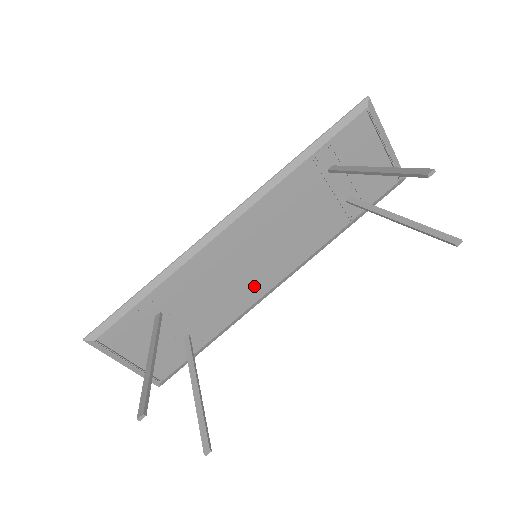
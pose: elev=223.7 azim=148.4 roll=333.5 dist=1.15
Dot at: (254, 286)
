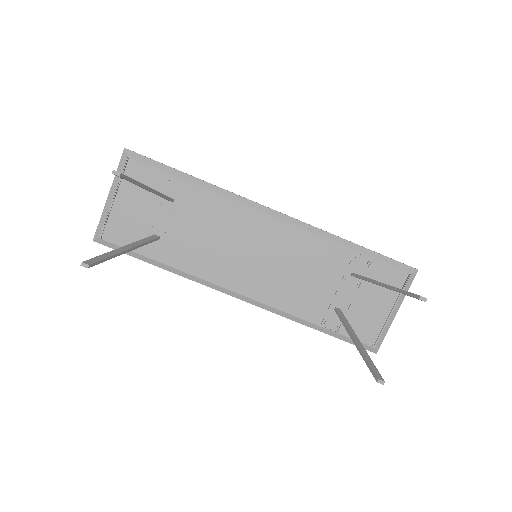
Dot at: (228, 272)
